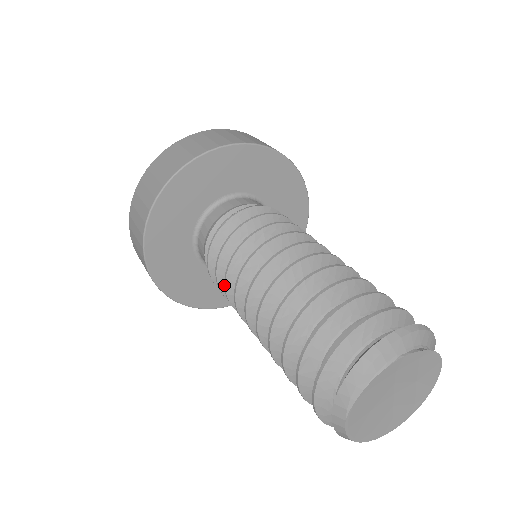
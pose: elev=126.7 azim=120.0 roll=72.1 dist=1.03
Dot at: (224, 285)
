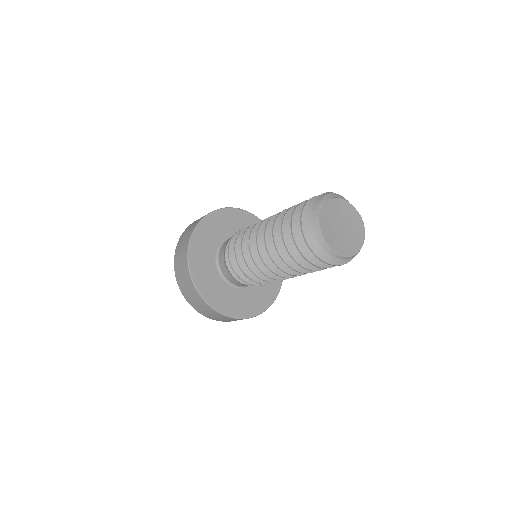
Dot at: (241, 244)
